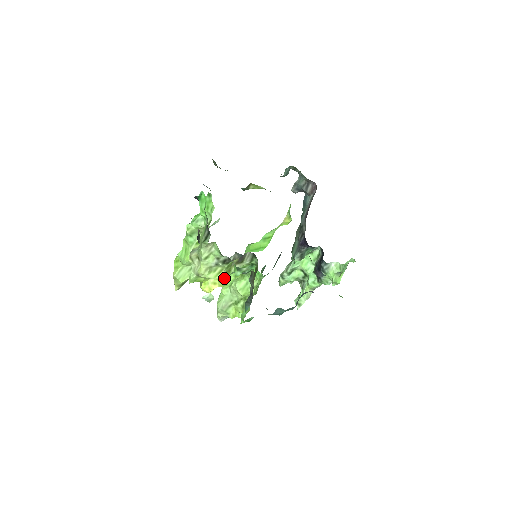
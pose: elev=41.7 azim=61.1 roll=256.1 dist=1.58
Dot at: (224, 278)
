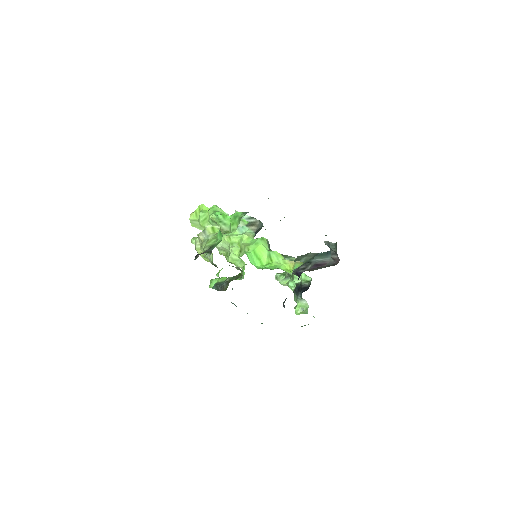
Dot at: occluded
